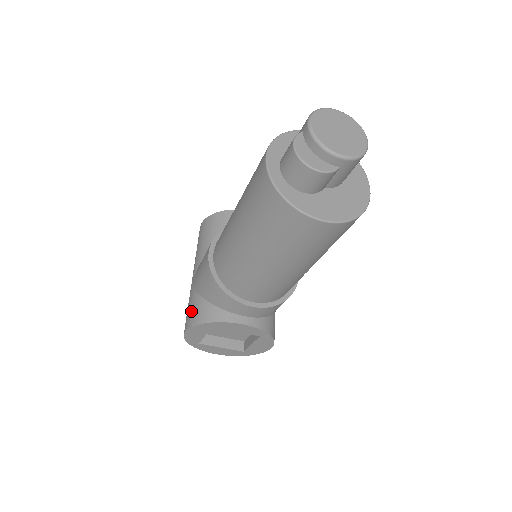
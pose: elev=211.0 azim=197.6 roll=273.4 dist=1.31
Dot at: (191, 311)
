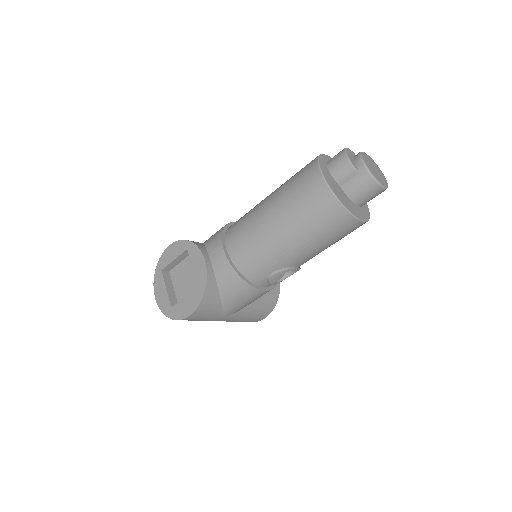
Dot at: occluded
